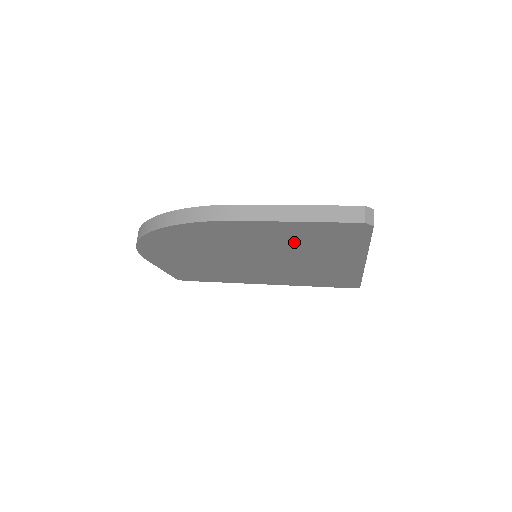
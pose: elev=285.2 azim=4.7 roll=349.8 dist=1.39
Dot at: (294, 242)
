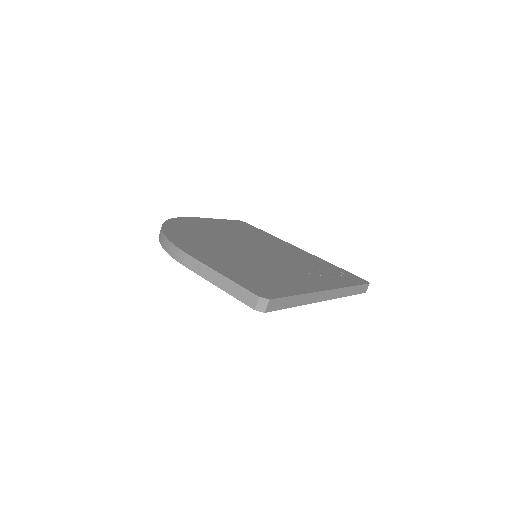
Dot at: occluded
